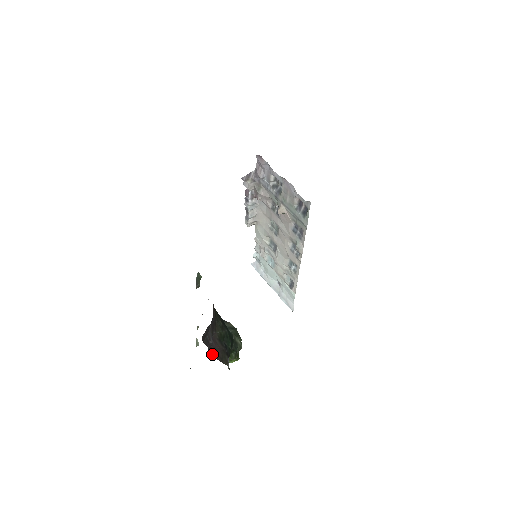
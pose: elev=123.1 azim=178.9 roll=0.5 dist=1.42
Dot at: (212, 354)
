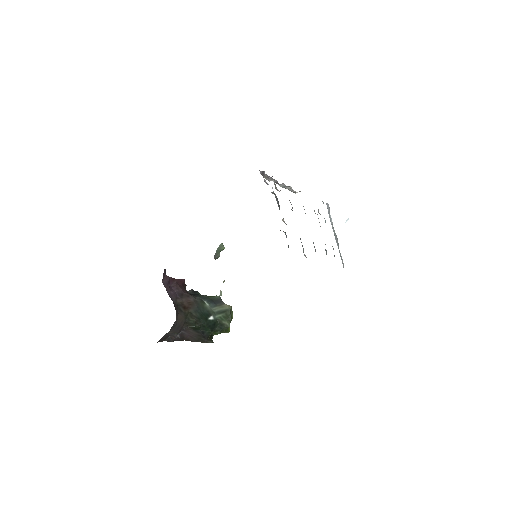
Dot at: (185, 339)
